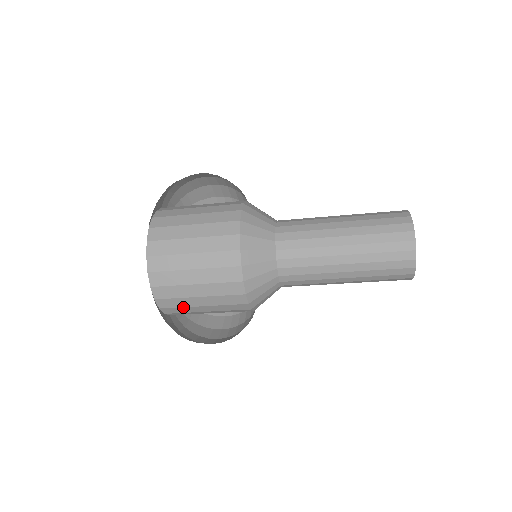
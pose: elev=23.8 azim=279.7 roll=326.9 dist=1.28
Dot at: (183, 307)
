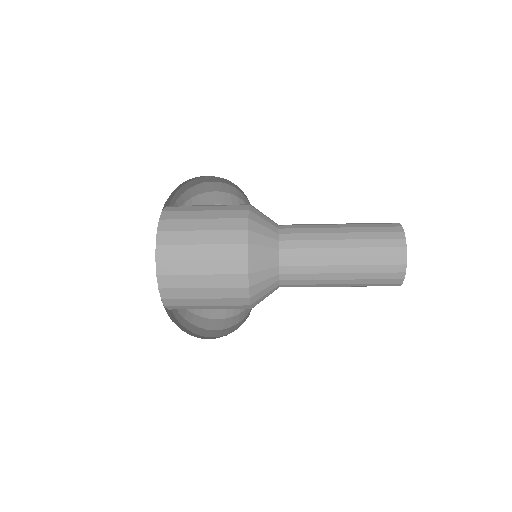
Dot at: occluded
